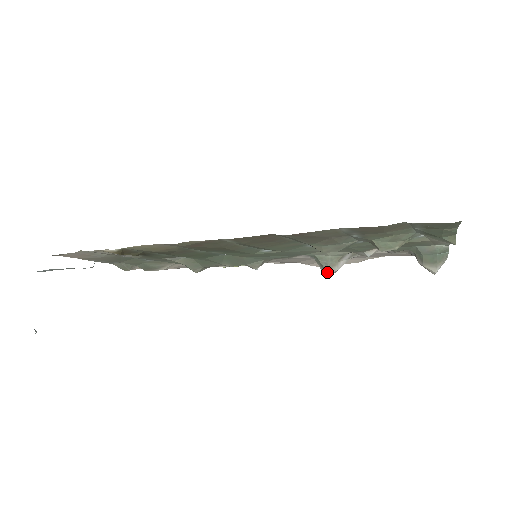
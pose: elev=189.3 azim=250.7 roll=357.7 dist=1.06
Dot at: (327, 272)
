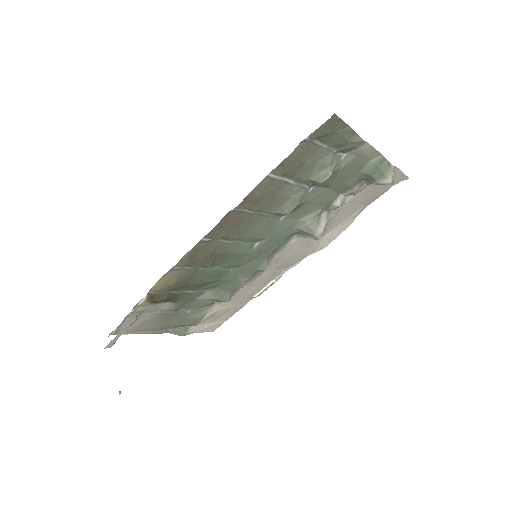
Dot at: (315, 236)
